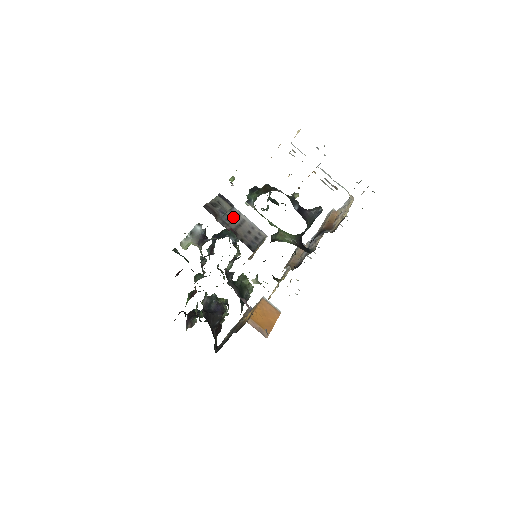
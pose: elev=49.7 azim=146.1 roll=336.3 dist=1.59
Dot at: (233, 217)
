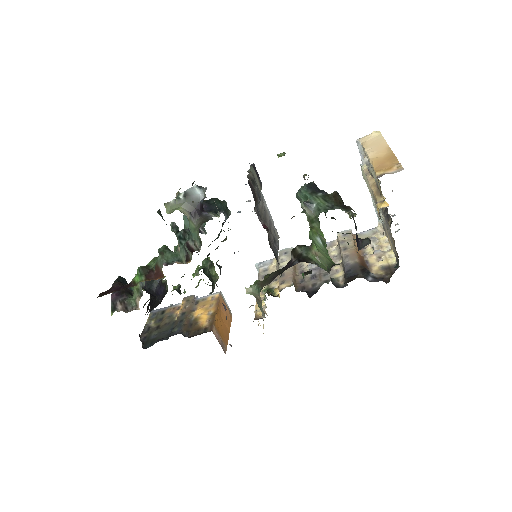
Dot at: (260, 203)
